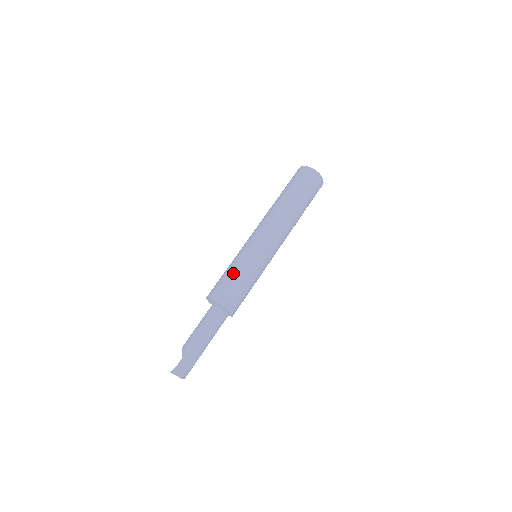
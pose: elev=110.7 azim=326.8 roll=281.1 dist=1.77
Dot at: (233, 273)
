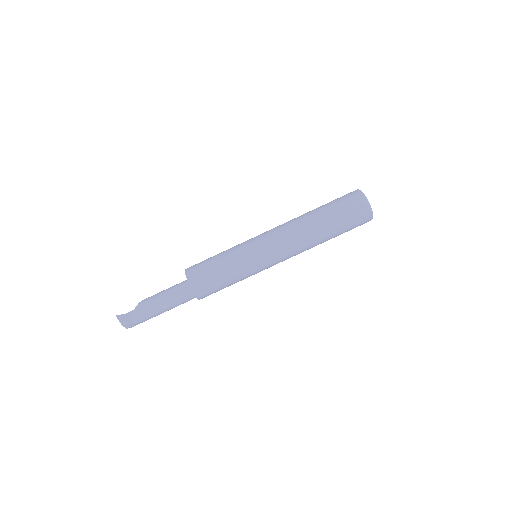
Dot at: (218, 260)
